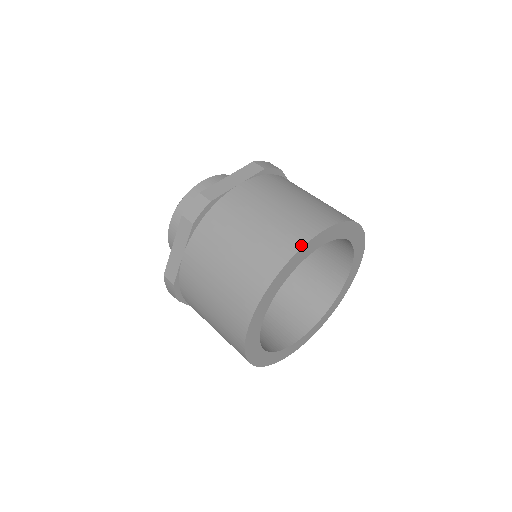
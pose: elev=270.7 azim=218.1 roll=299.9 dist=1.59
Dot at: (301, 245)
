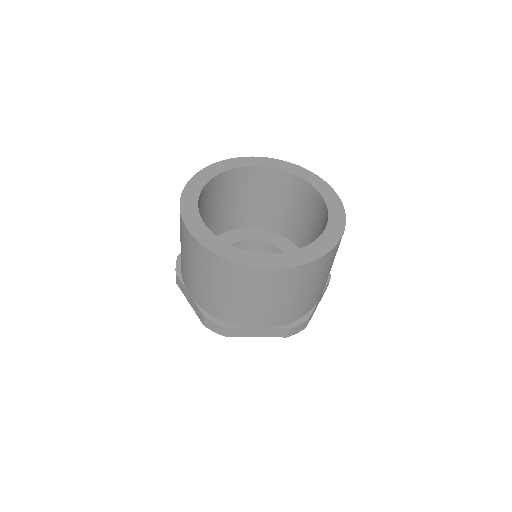
Dot at: (246, 158)
